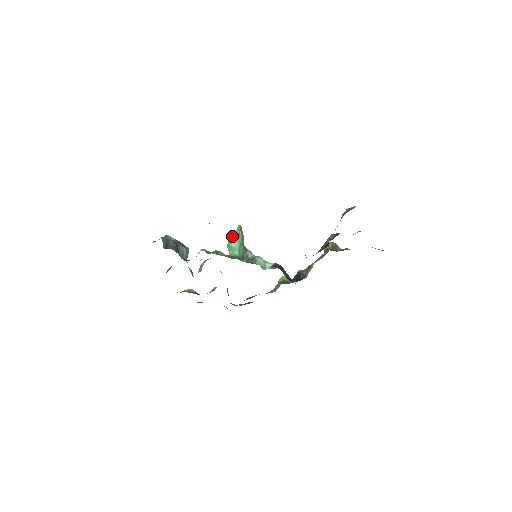
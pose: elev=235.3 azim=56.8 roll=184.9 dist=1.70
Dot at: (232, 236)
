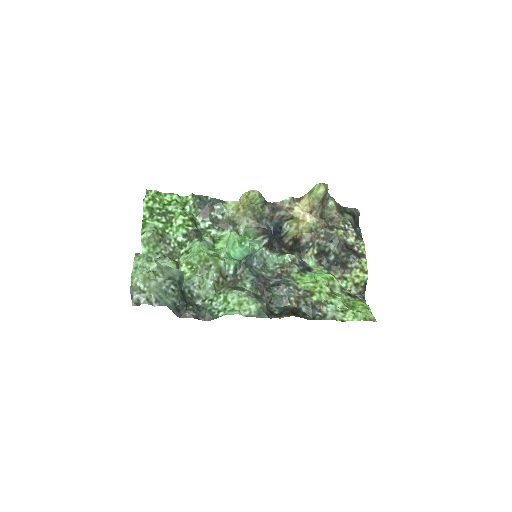
Dot at: (239, 258)
